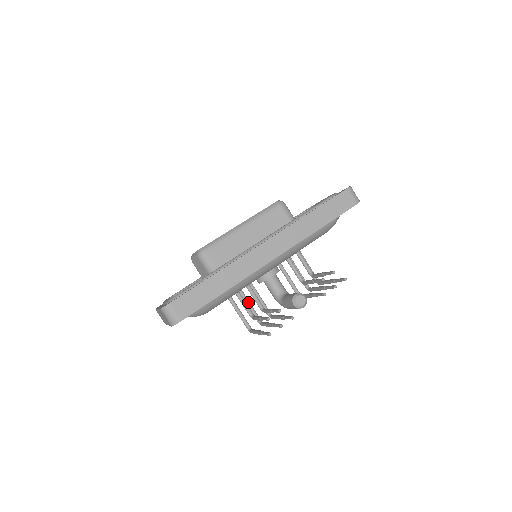
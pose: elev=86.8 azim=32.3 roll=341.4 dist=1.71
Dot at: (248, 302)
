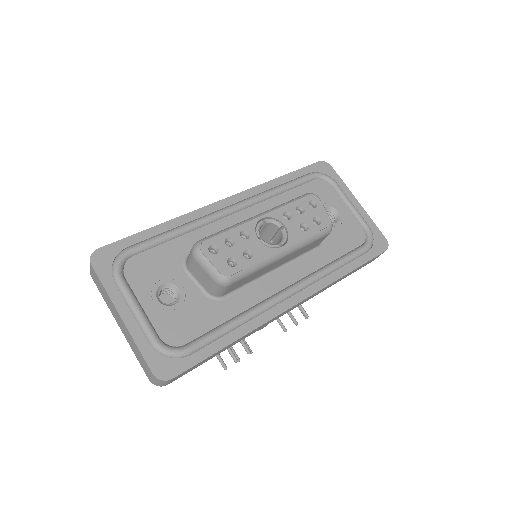
Dot at: occluded
